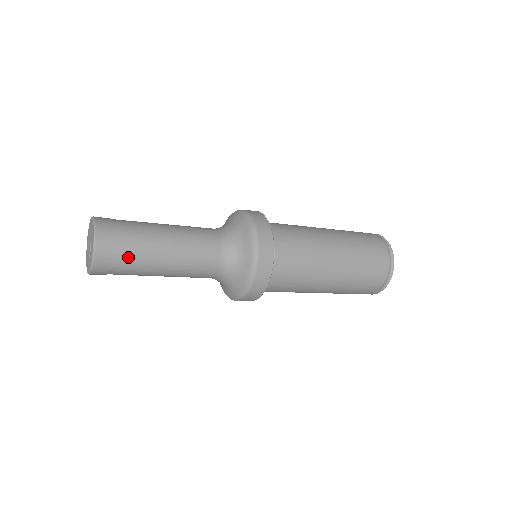
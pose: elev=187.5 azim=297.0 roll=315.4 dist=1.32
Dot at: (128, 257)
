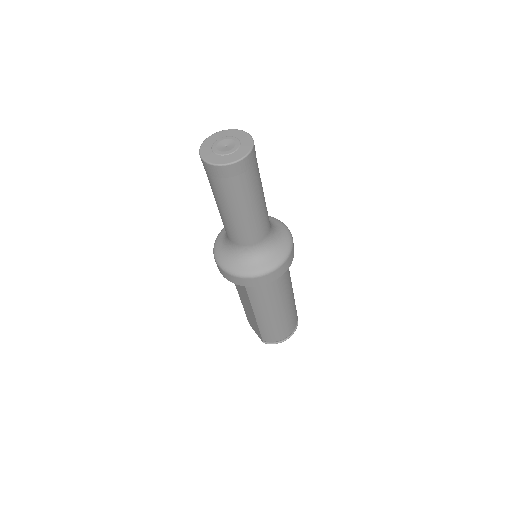
Dot at: (252, 179)
